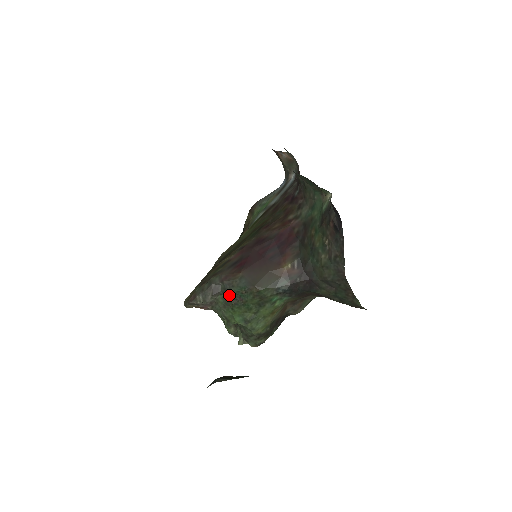
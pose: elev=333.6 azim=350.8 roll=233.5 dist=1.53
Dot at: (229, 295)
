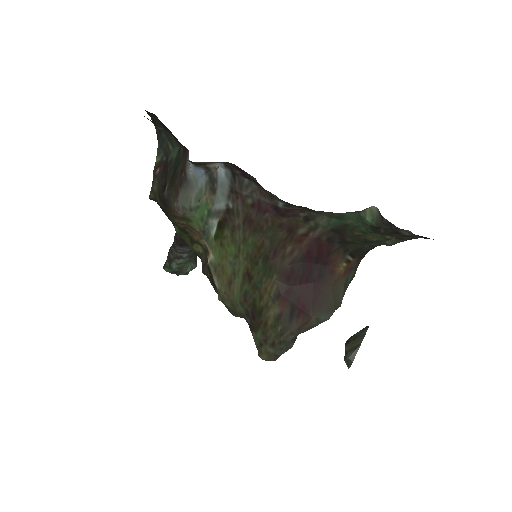
Dot at: occluded
